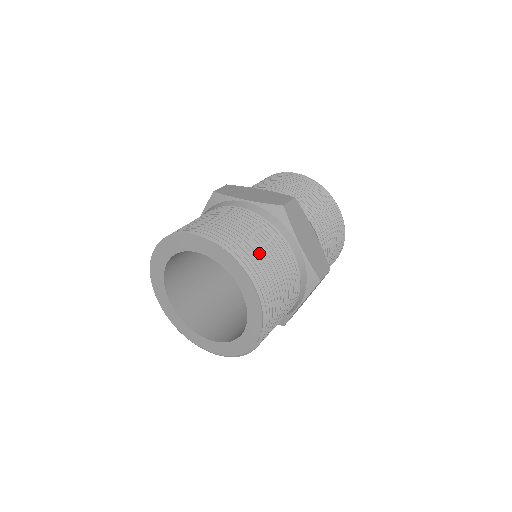
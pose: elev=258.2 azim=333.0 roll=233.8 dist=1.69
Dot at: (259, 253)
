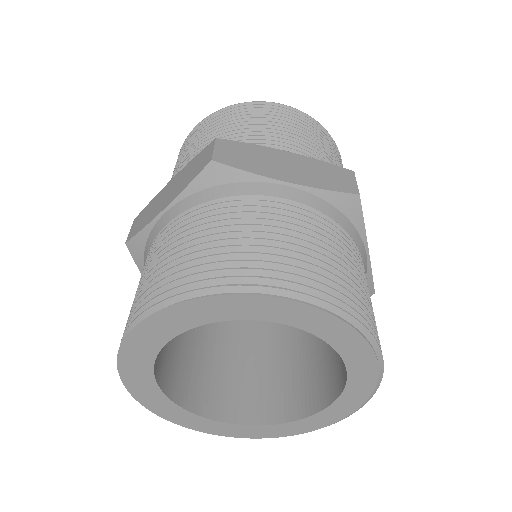
Dot at: (246, 249)
